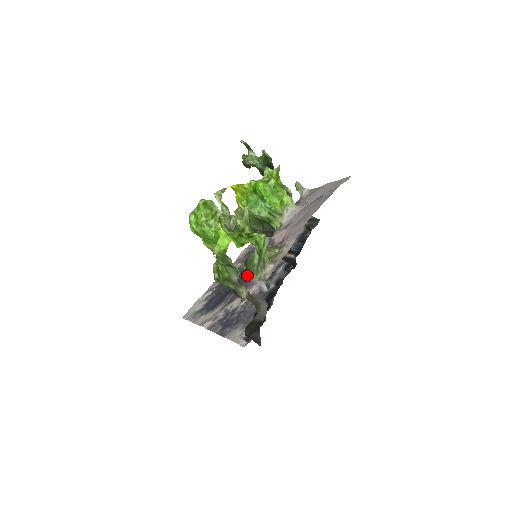
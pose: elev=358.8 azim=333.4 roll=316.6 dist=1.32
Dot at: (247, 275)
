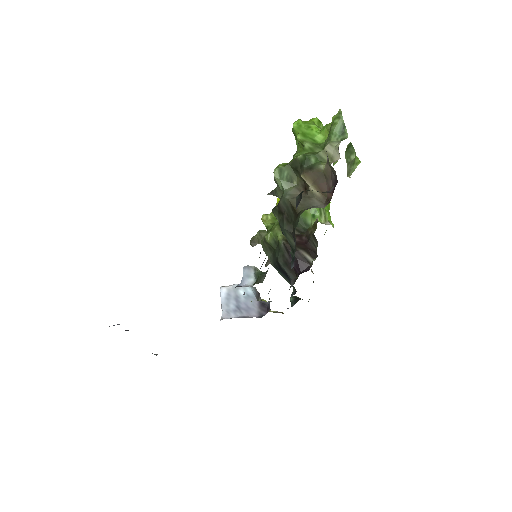
Dot at: occluded
